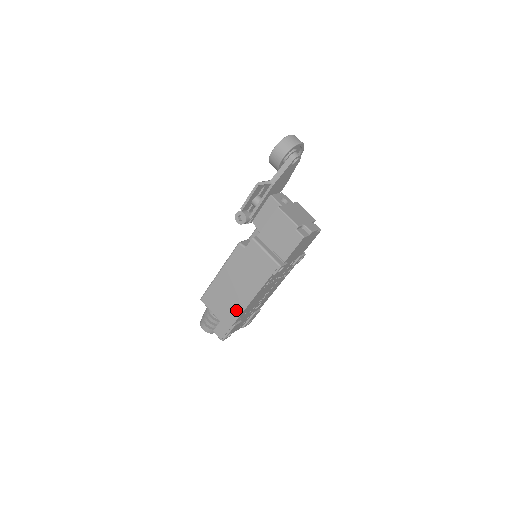
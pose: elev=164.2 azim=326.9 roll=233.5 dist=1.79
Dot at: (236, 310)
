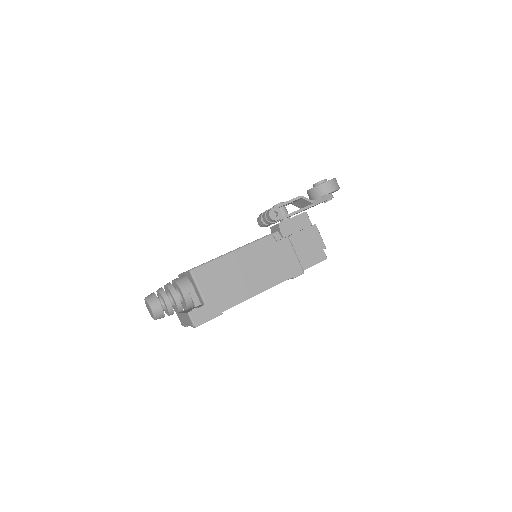
Dot at: (235, 297)
